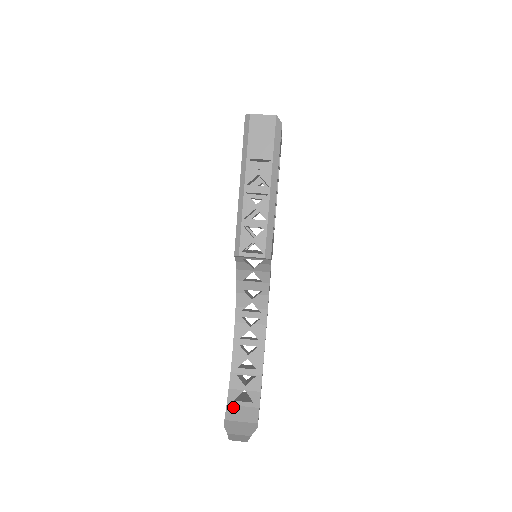
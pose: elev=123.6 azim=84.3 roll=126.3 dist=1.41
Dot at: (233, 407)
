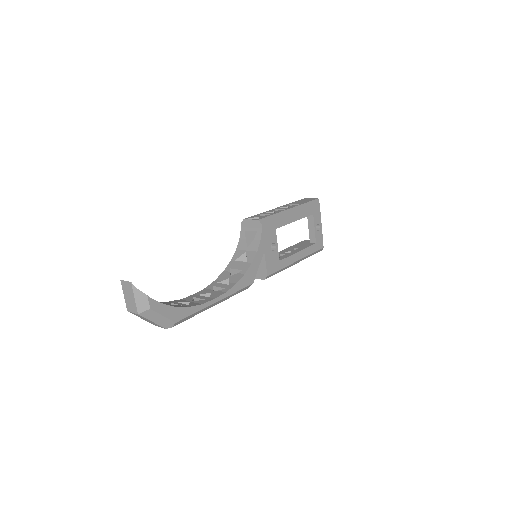
Dot at: occluded
